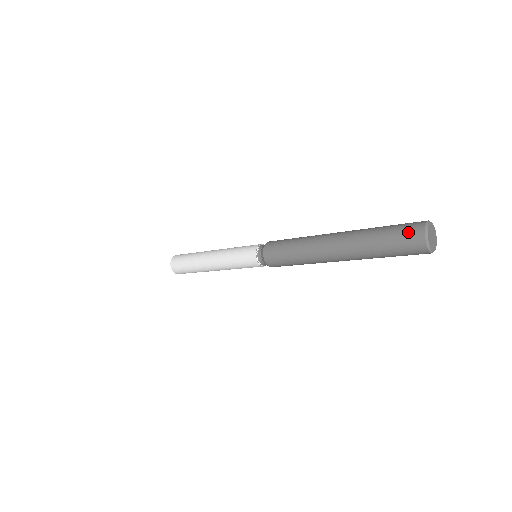
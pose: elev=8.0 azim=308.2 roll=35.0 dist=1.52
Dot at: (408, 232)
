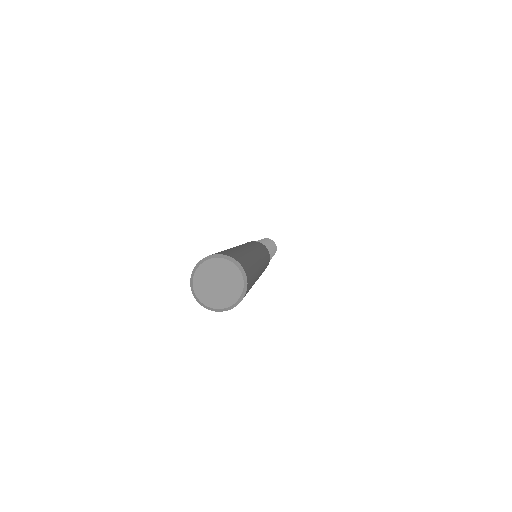
Dot at: occluded
